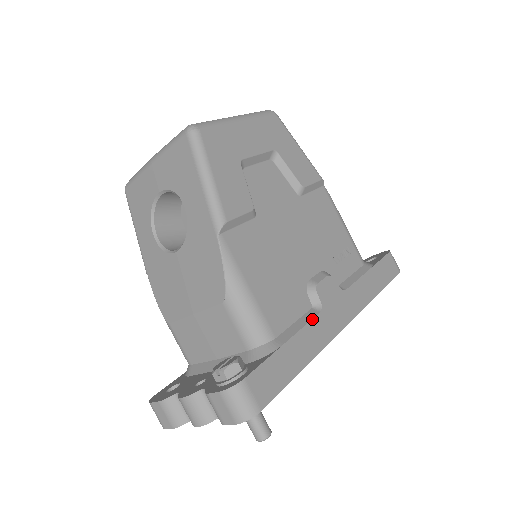
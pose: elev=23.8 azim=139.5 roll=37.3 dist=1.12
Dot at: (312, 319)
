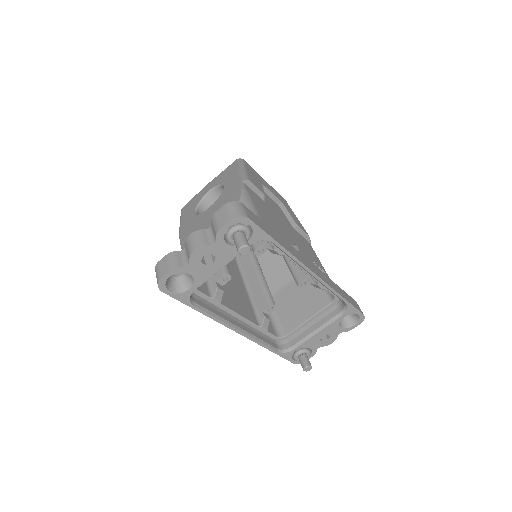
Dot at: occluded
